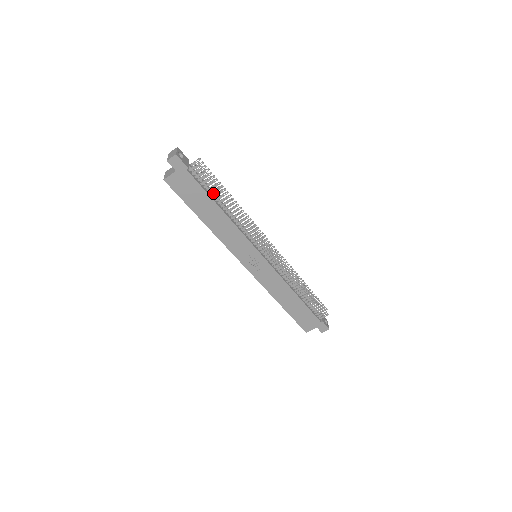
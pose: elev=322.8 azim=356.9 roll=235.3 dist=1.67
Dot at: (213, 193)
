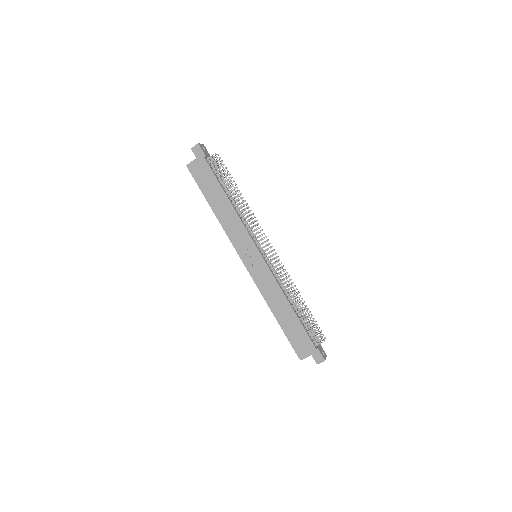
Dot at: (224, 184)
